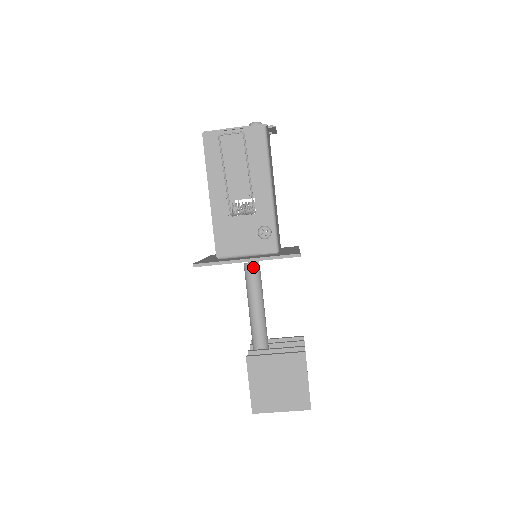
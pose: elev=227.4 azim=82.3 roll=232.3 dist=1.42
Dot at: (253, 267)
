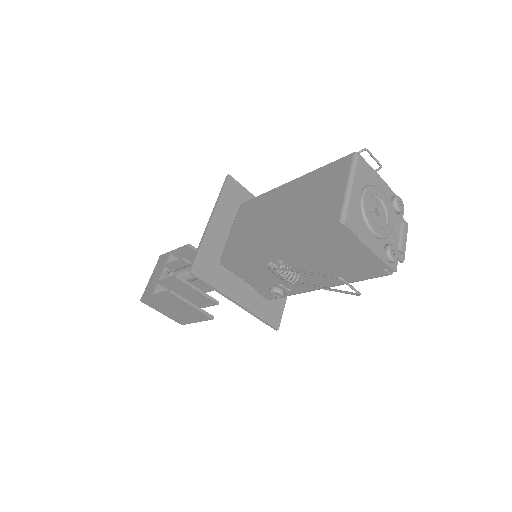
Dot at: occluded
